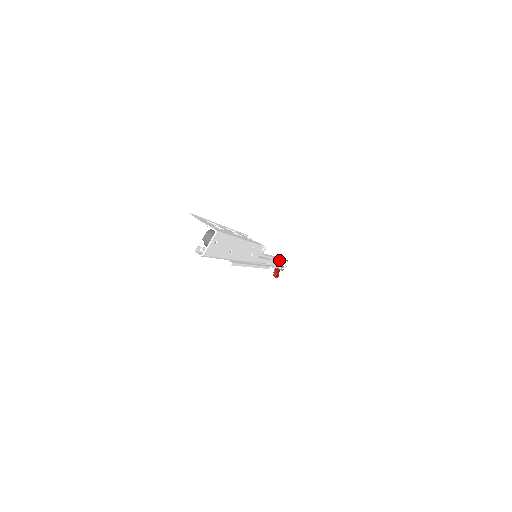
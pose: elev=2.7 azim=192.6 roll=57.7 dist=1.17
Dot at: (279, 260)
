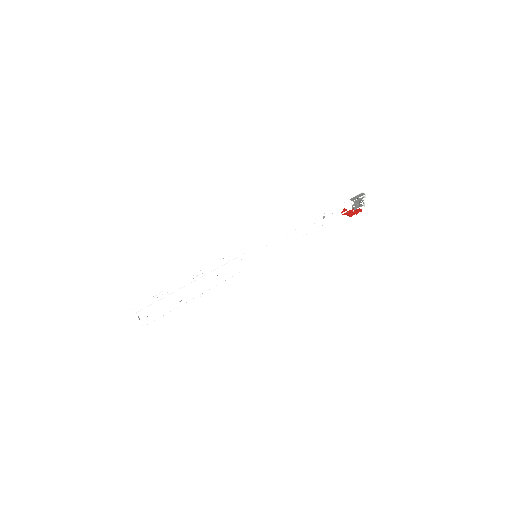
Dot at: occluded
